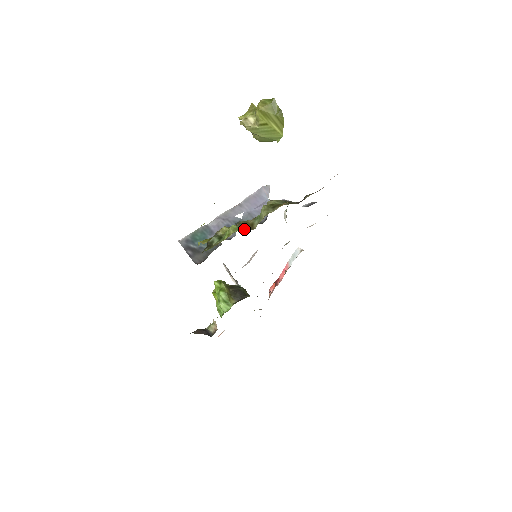
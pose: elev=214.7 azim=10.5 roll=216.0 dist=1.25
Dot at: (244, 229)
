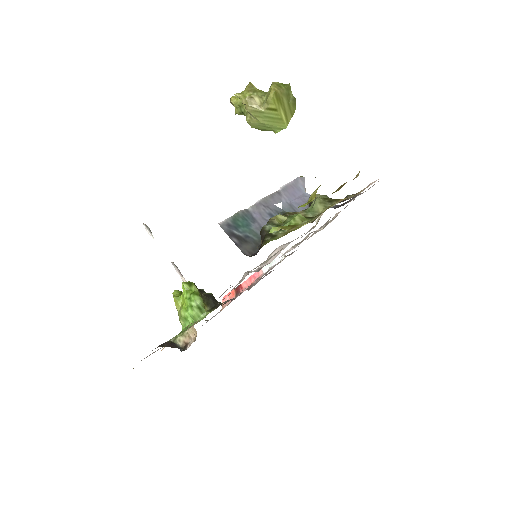
Dot at: occluded
